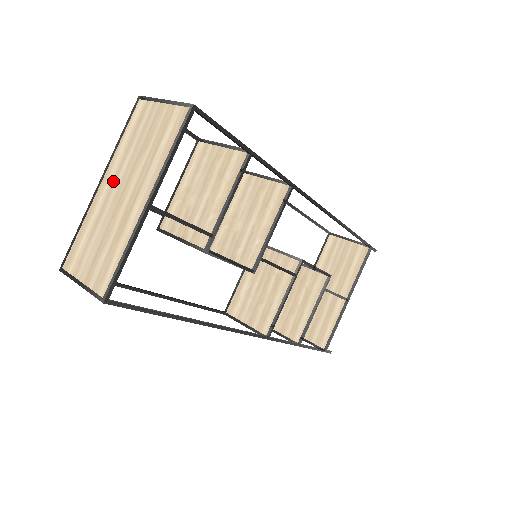
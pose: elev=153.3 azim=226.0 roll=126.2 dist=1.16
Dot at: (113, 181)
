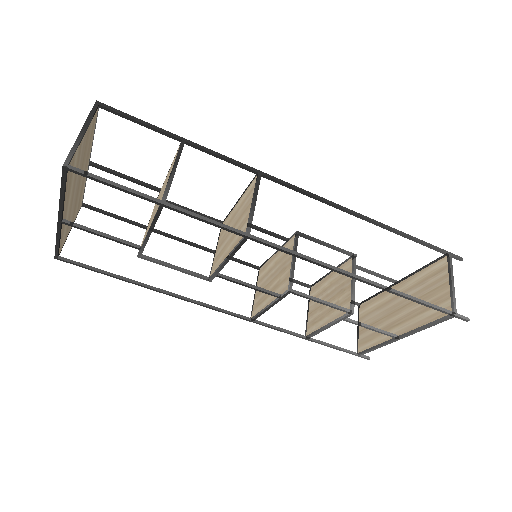
Dot at: occluded
